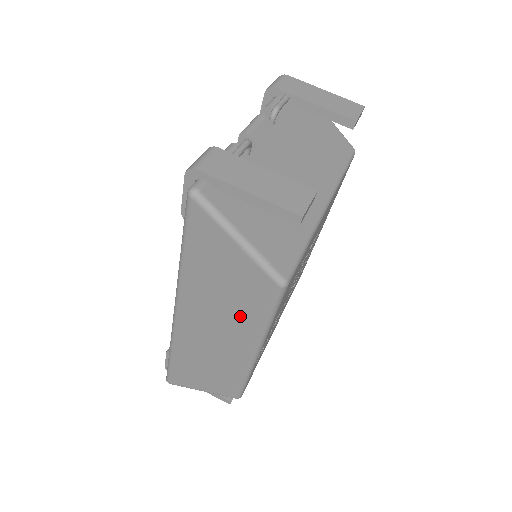
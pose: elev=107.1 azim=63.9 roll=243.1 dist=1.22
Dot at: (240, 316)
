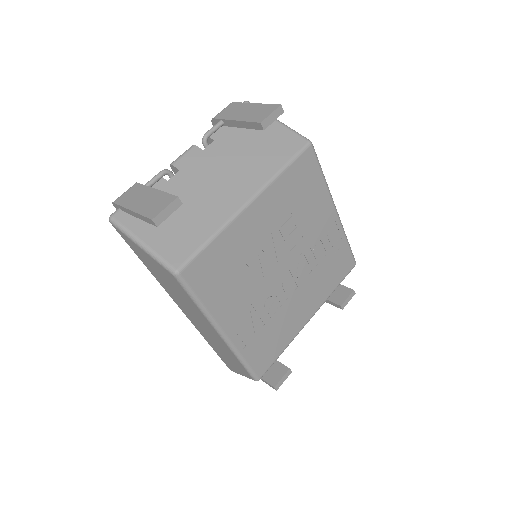
Dot at: (189, 304)
